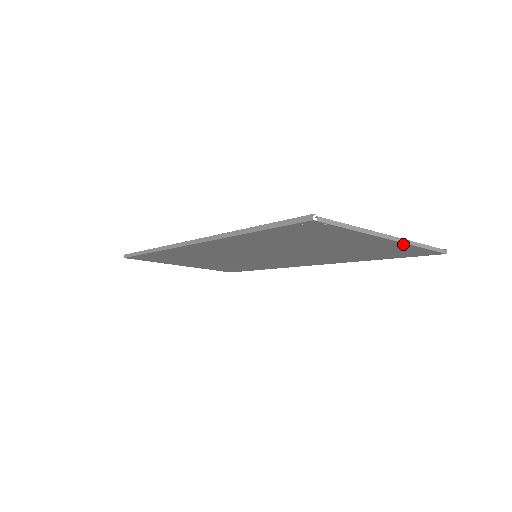
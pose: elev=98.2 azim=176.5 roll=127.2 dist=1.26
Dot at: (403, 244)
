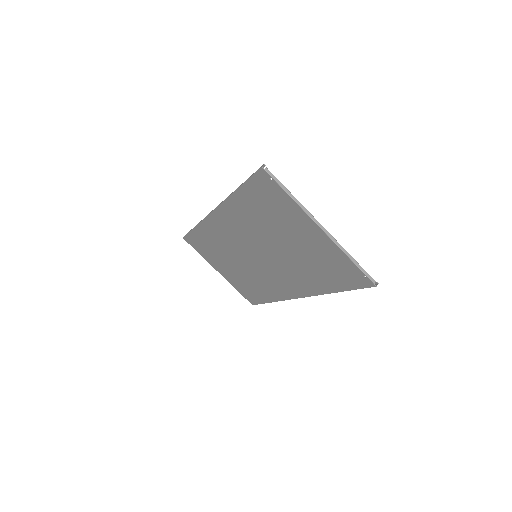
Dot at: (335, 246)
